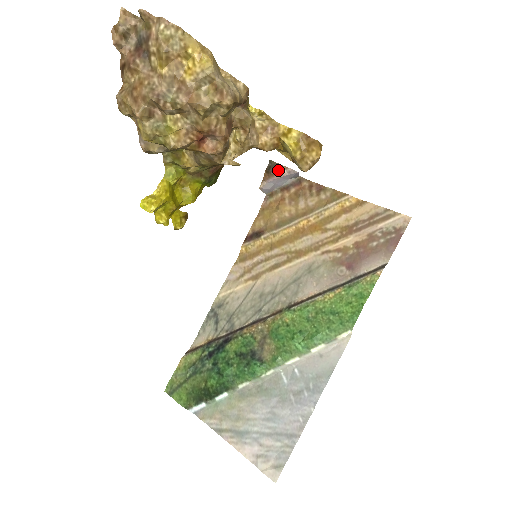
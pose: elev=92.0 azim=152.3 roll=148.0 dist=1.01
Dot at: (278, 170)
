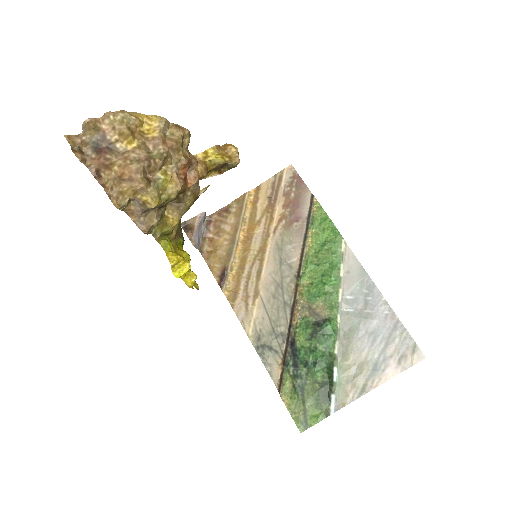
Dot at: (192, 224)
